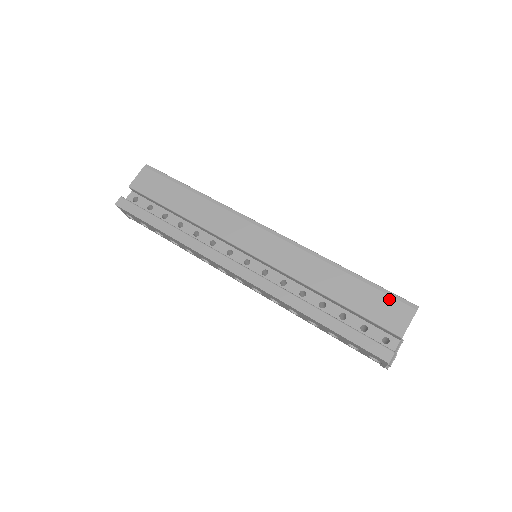
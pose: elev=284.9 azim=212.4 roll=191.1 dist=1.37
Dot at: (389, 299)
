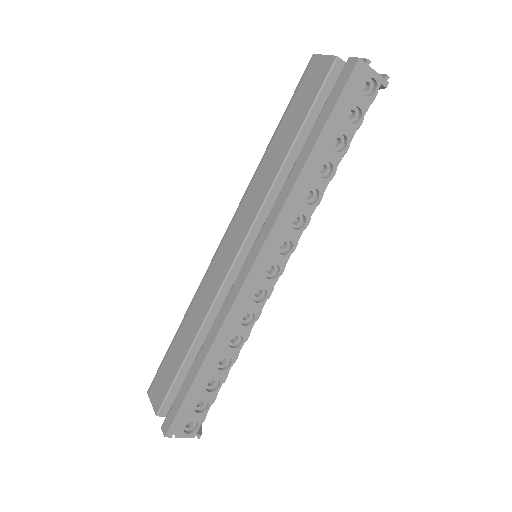
Dot at: (301, 86)
